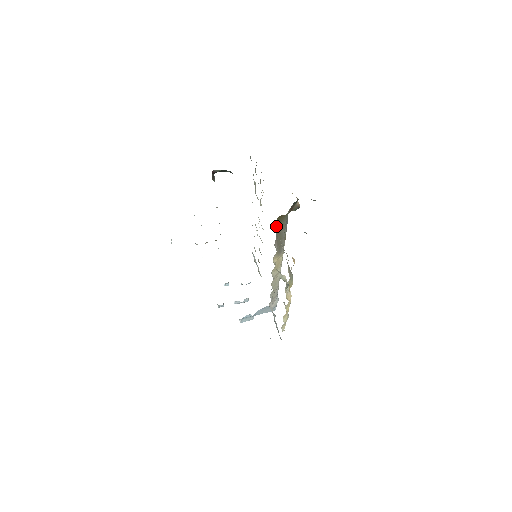
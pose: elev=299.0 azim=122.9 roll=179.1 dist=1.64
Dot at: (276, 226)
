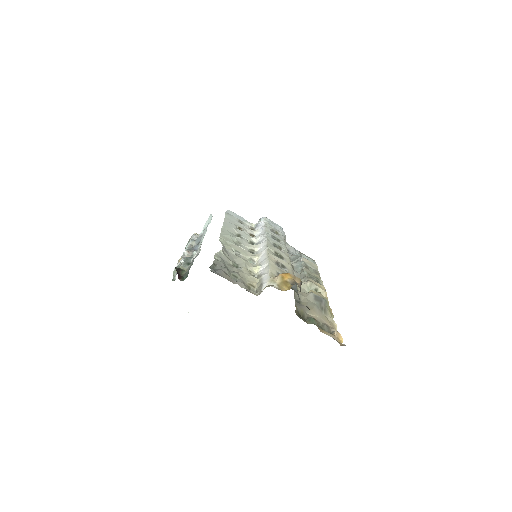
Dot at: (297, 313)
